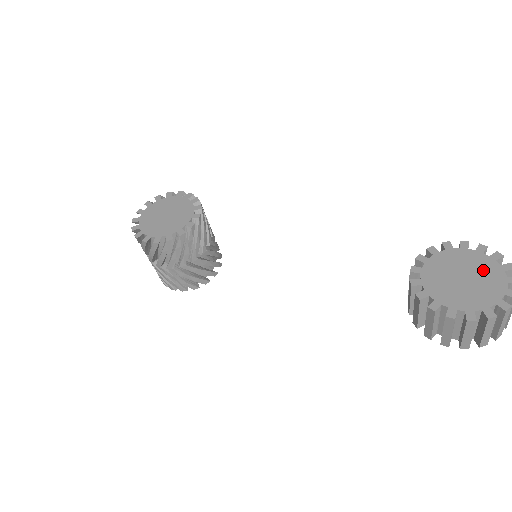
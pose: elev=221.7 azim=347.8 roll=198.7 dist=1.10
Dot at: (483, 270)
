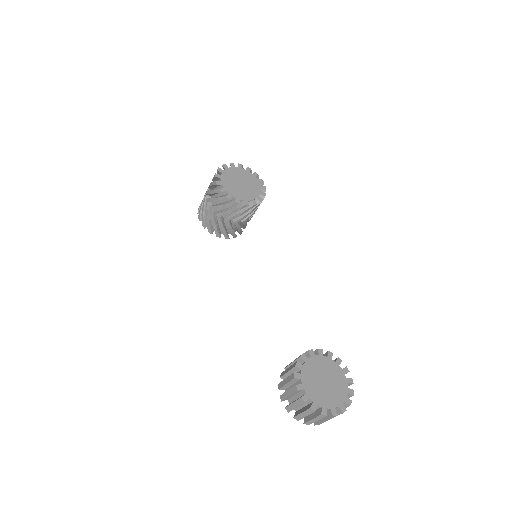
Dot at: (337, 389)
